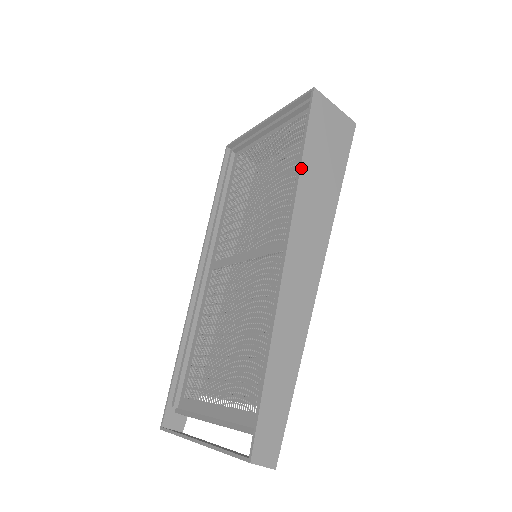
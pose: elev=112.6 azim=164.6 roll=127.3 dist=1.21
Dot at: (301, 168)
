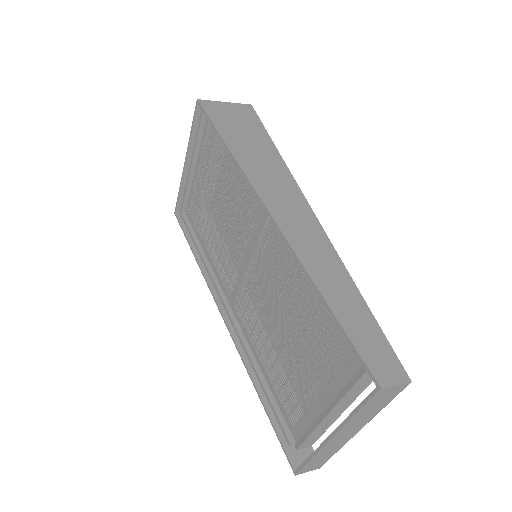
Dot at: (230, 151)
